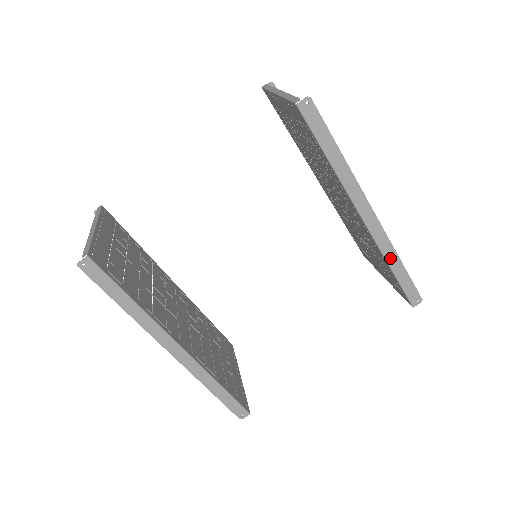
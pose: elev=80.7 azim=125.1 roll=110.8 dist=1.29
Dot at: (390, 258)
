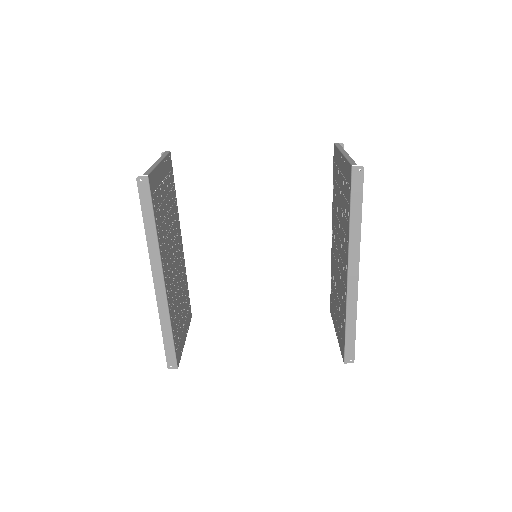
Dot at: (350, 315)
